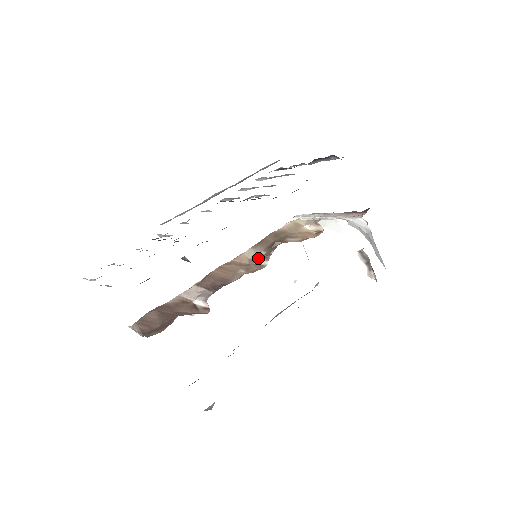
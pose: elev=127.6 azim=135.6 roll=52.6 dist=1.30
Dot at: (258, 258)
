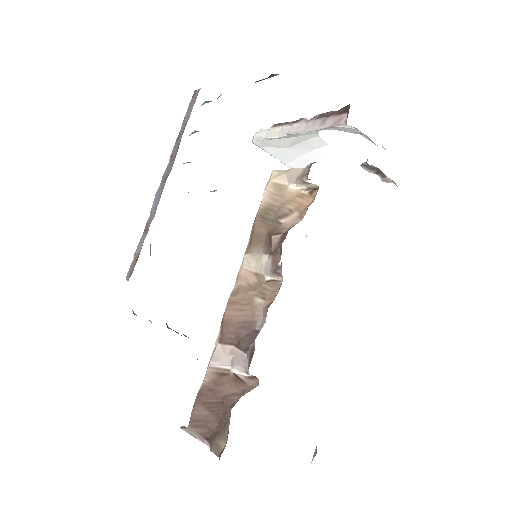
Dot at: (266, 273)
